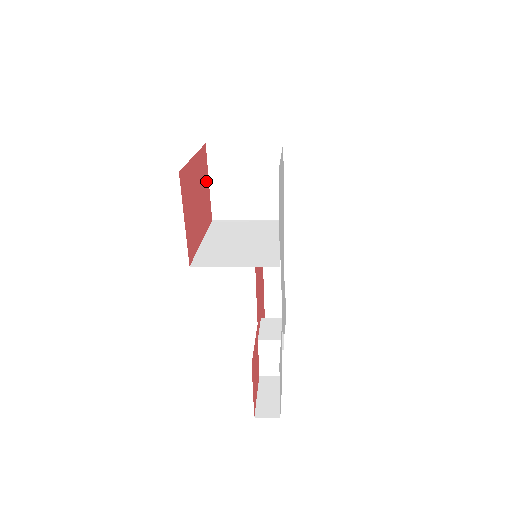
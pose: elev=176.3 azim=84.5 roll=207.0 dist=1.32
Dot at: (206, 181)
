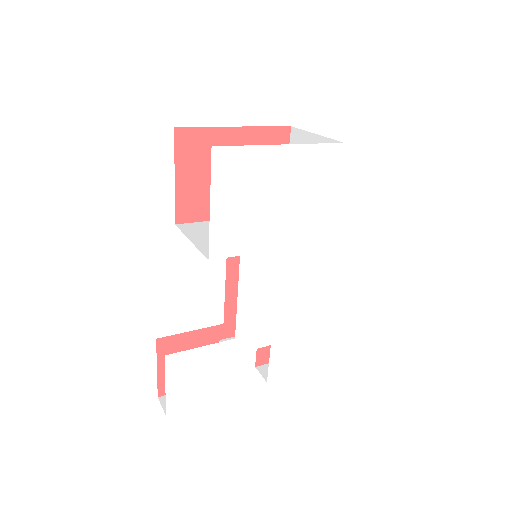
Dot at: occluded
